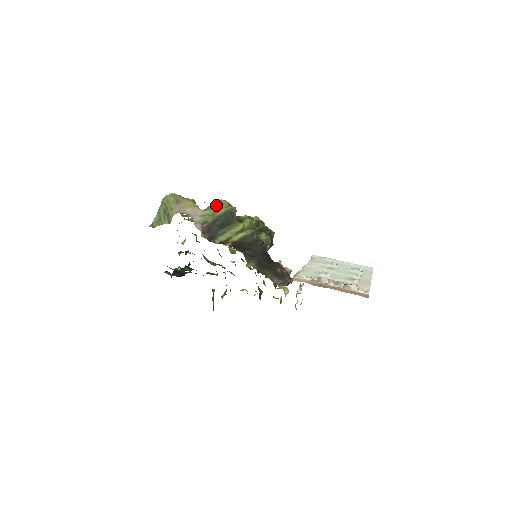
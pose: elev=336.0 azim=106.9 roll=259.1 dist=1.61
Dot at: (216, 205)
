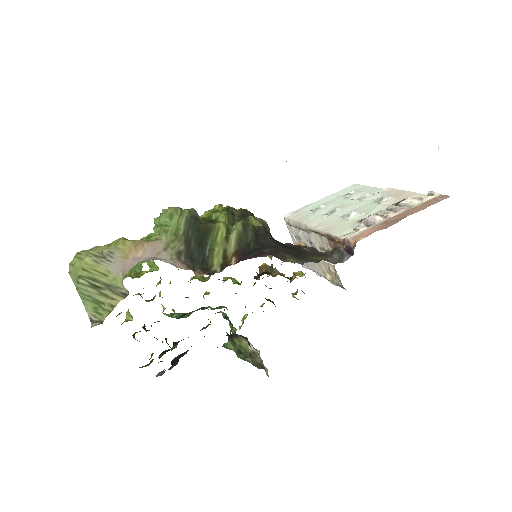
Dot at: (164, 222)
